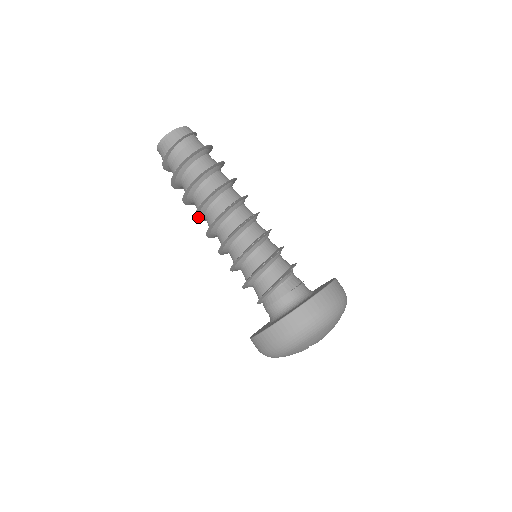
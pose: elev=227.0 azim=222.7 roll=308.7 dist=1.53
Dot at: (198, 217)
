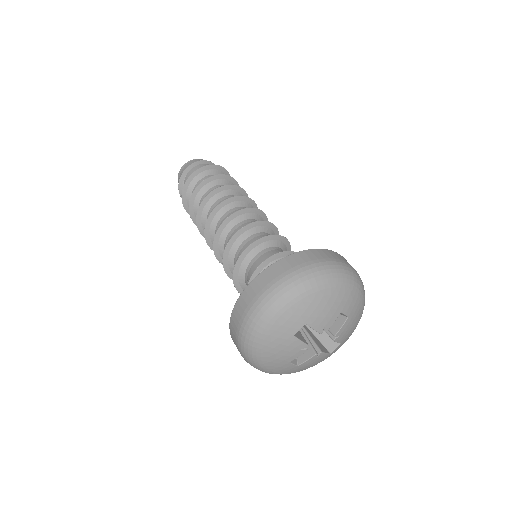
Dot at: (201, 223)
